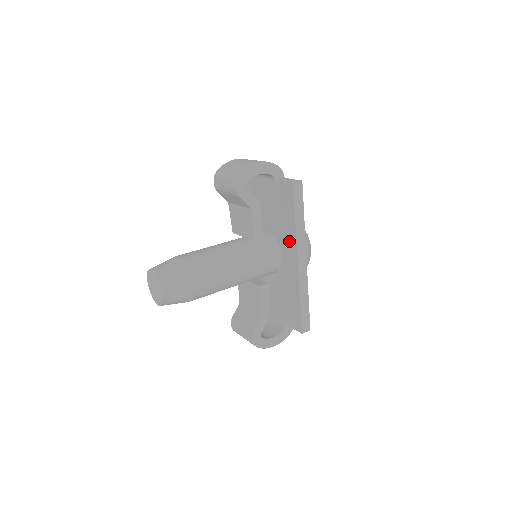
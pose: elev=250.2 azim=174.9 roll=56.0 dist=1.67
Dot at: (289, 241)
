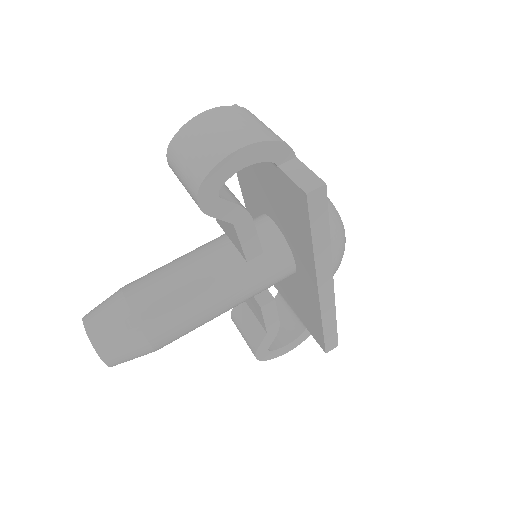
Dot at: (304, 259)
